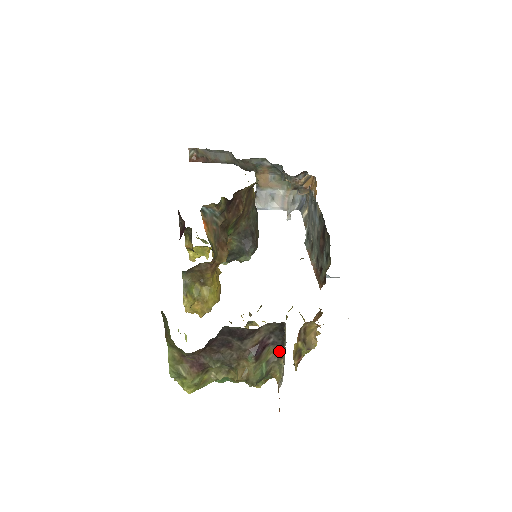
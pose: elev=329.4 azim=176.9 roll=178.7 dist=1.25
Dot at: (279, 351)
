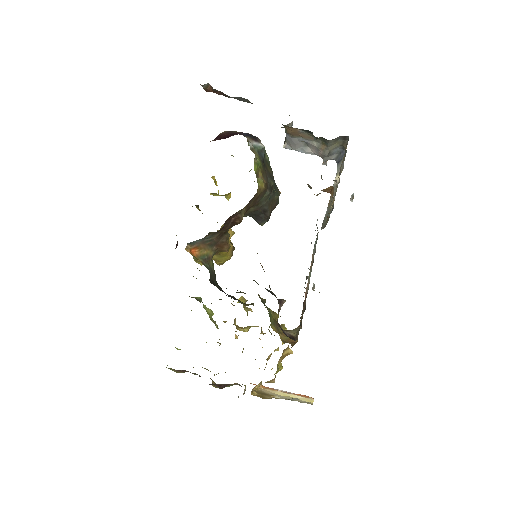
Dot at: occluded
